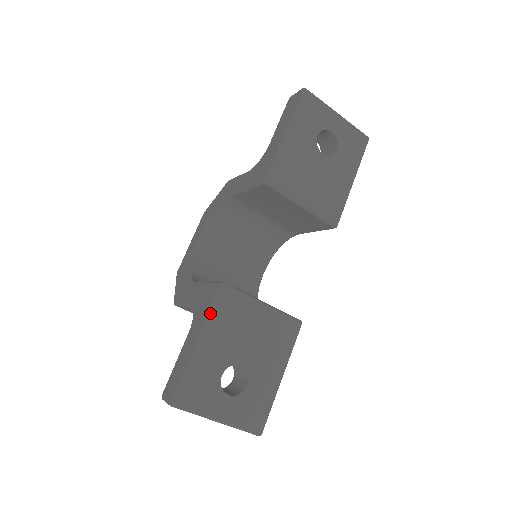
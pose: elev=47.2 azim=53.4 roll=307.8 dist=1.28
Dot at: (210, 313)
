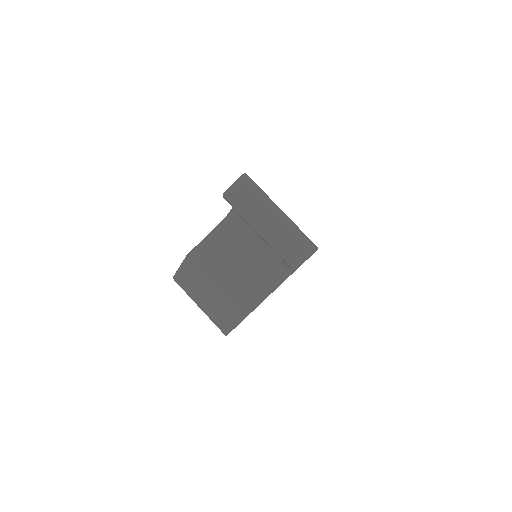
Dot at: occluded
